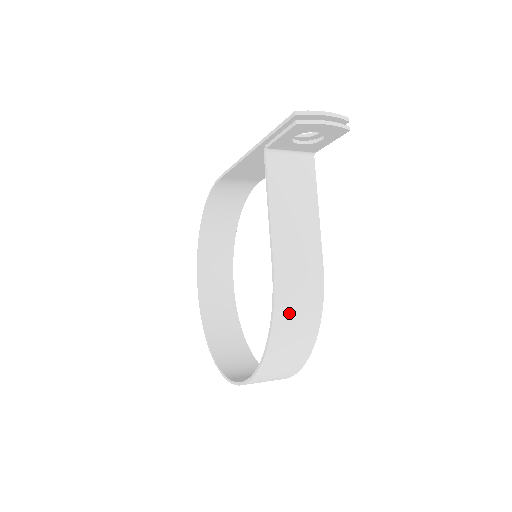
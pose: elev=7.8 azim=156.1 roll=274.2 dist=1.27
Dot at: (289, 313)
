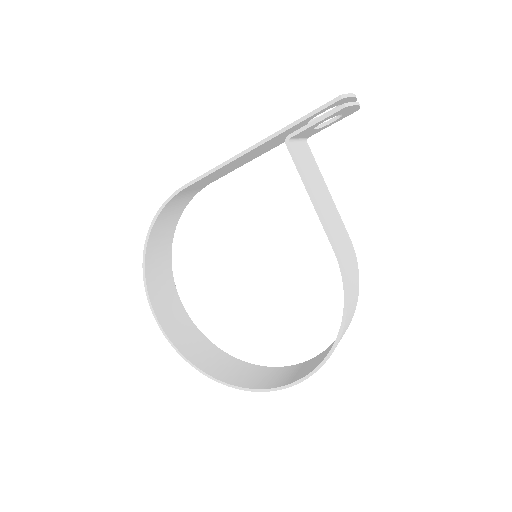
Dot at: (351, 287)
